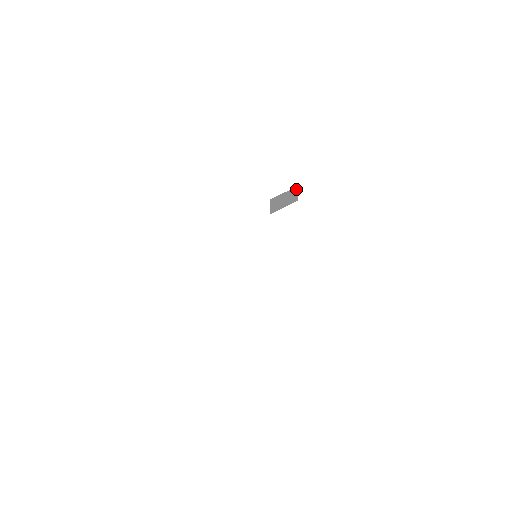
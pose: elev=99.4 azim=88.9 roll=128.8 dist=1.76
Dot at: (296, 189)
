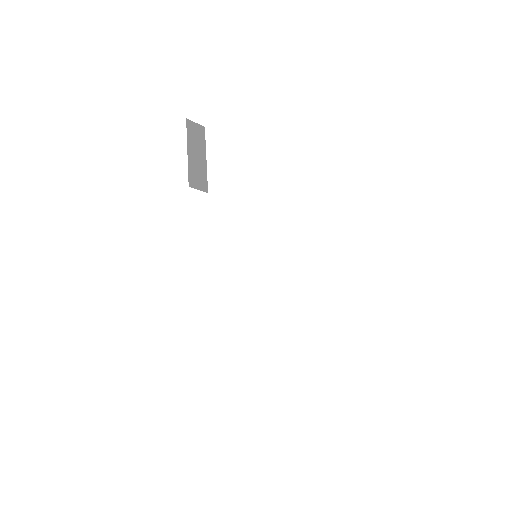
Dot at: (189, 126)
